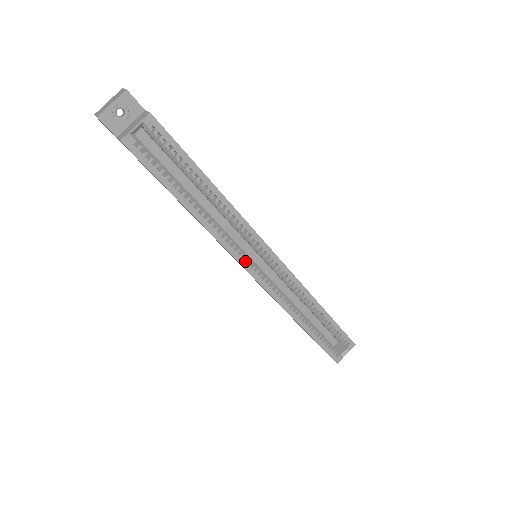
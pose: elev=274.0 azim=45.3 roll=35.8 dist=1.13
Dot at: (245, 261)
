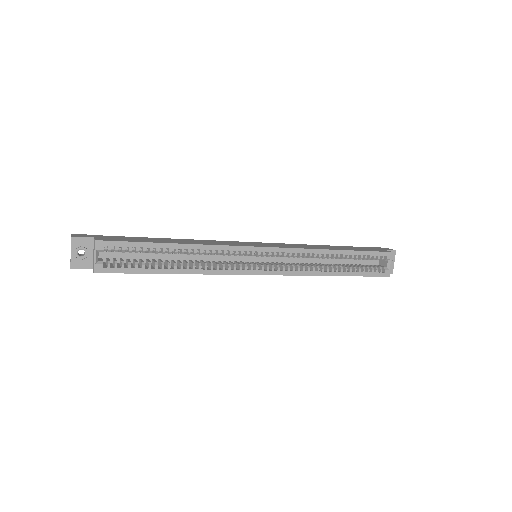
Dot at: (247, 270)
